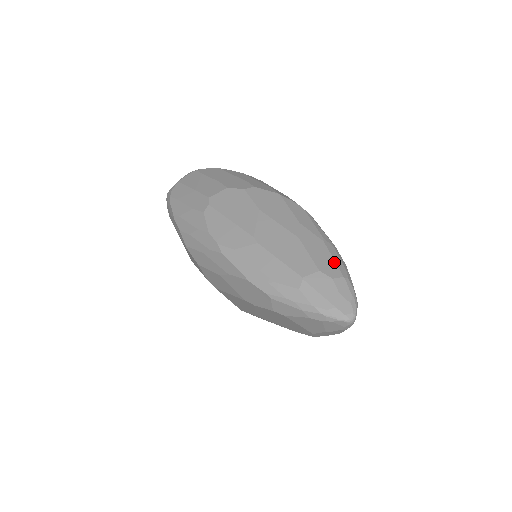
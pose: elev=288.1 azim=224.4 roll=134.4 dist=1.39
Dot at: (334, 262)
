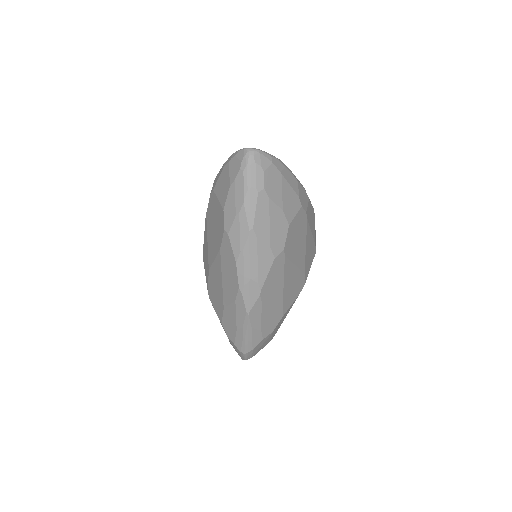
Dot at: occluded
